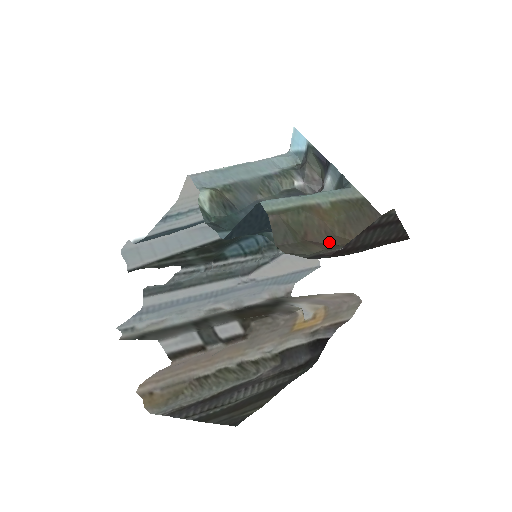
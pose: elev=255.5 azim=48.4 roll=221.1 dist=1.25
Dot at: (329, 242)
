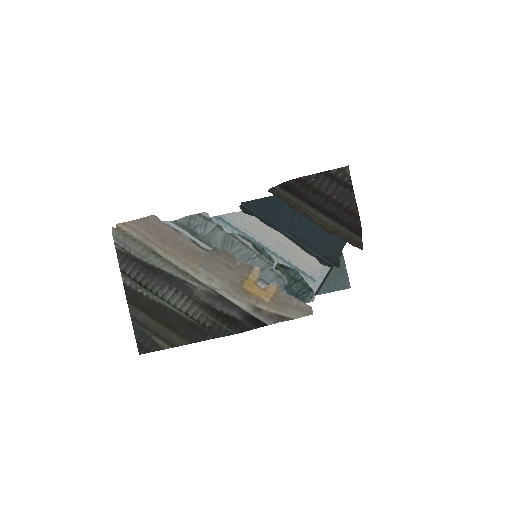
Dot at: occluded
